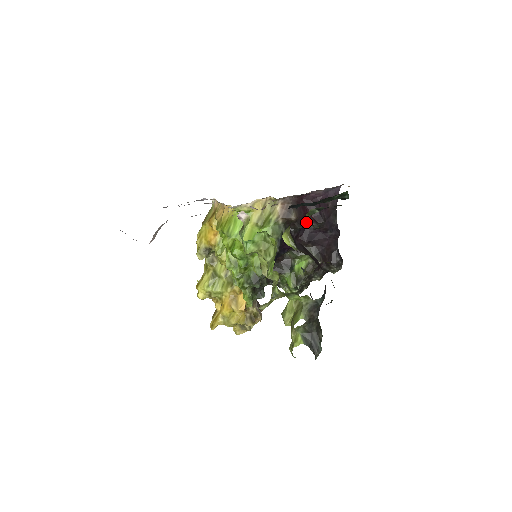
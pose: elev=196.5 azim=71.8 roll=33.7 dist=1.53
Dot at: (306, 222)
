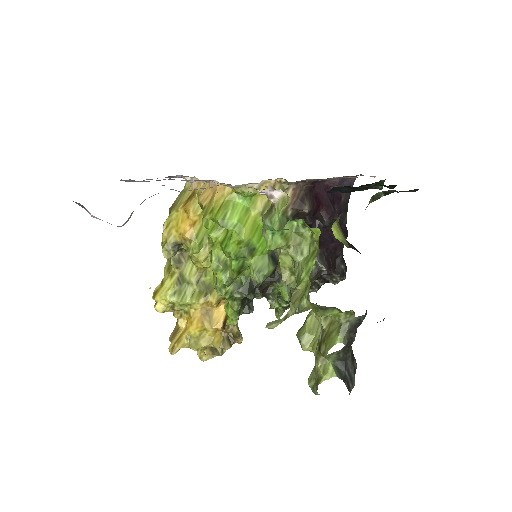
Dot at: (314, 217)
